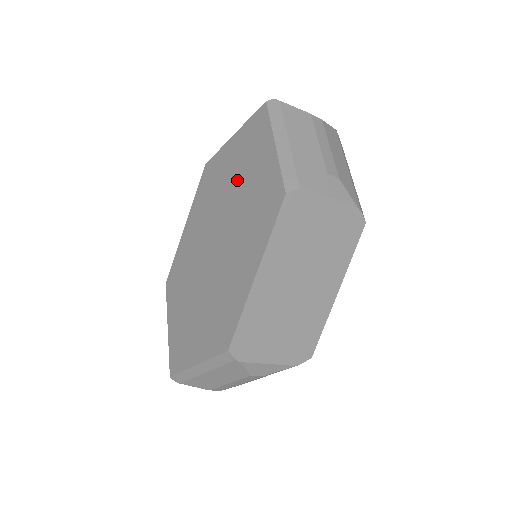
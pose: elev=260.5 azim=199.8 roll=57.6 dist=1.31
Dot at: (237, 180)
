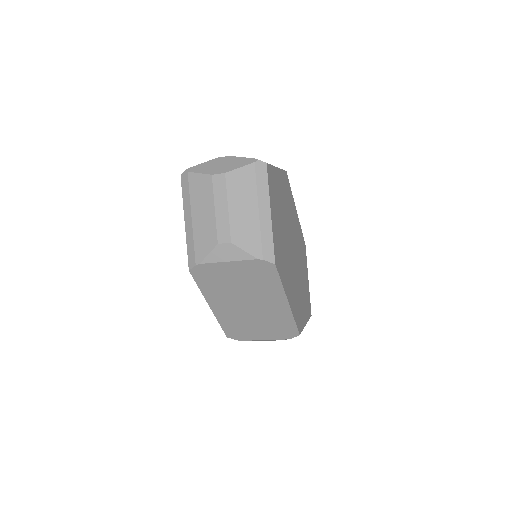
Dot at: occluded
